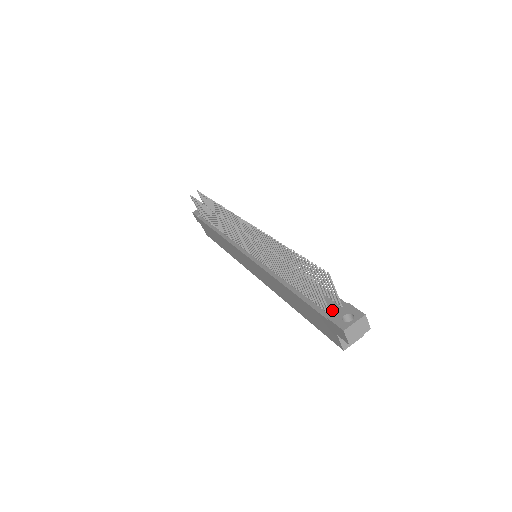
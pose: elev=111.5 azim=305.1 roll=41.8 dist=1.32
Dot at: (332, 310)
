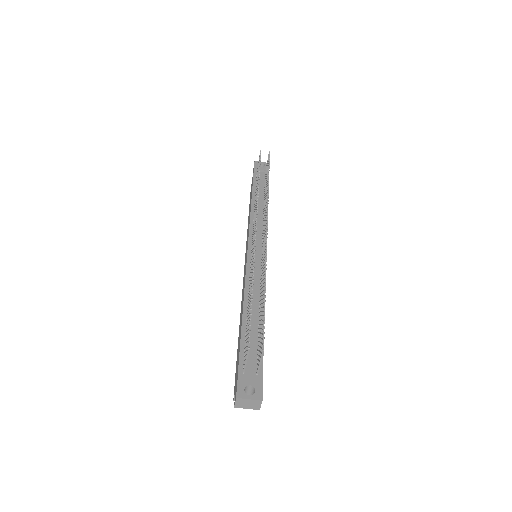
Dot at: (248, 370)
